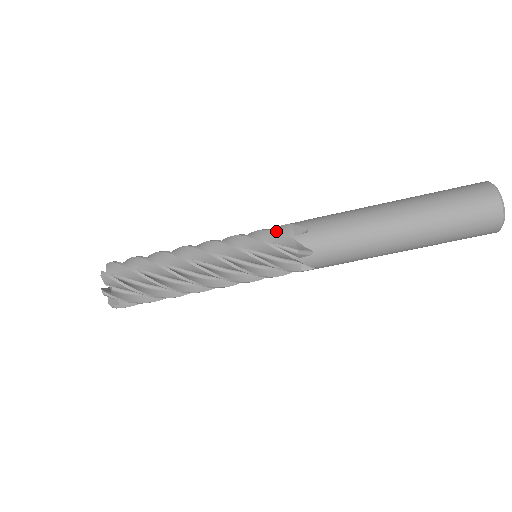
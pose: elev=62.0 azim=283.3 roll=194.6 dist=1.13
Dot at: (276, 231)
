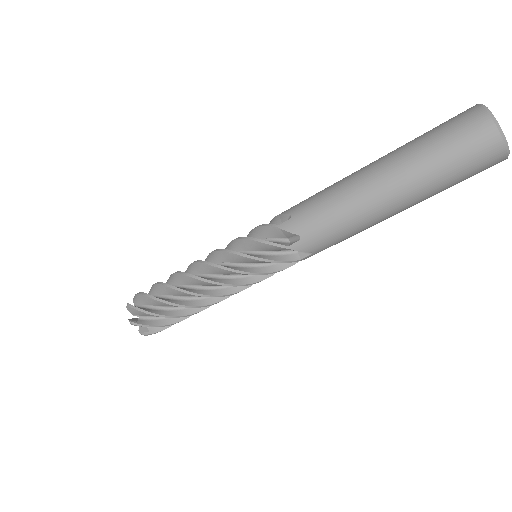
Dot at: (263, 225)
